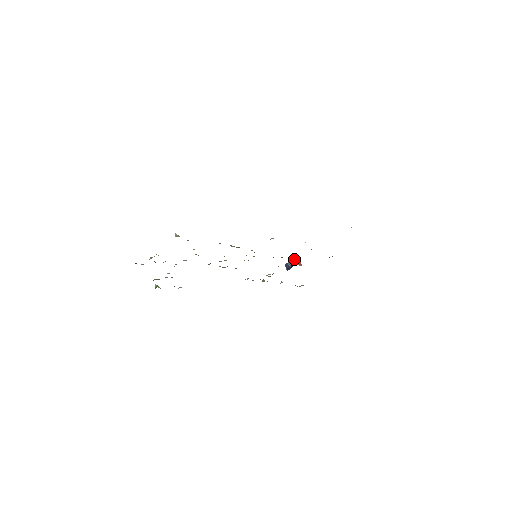
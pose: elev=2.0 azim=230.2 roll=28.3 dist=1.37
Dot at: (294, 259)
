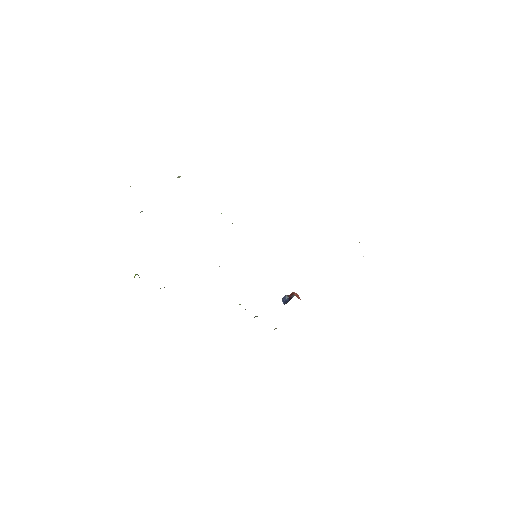
Dot at: (293, 292)
